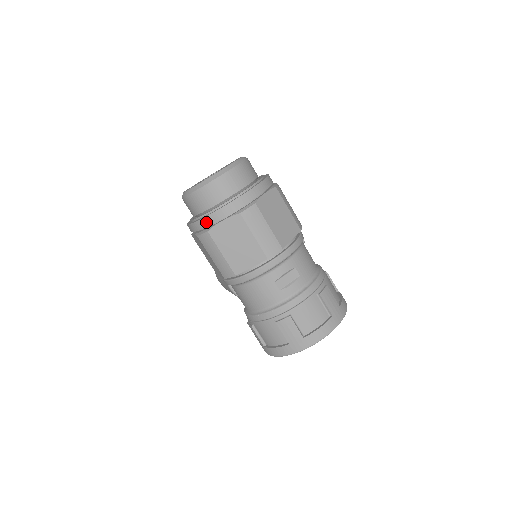
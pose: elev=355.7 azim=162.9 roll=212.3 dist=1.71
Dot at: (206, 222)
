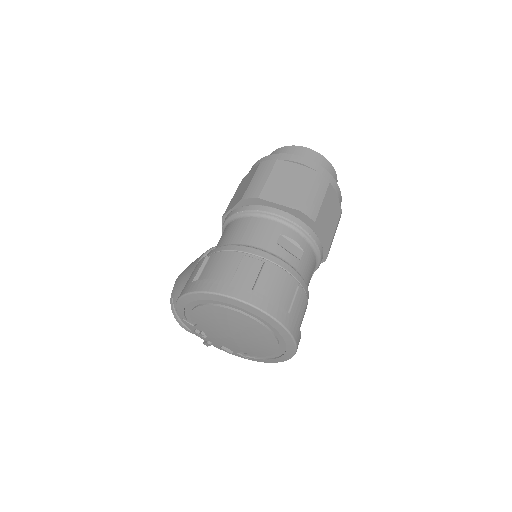
Dot at: (282, 157)
